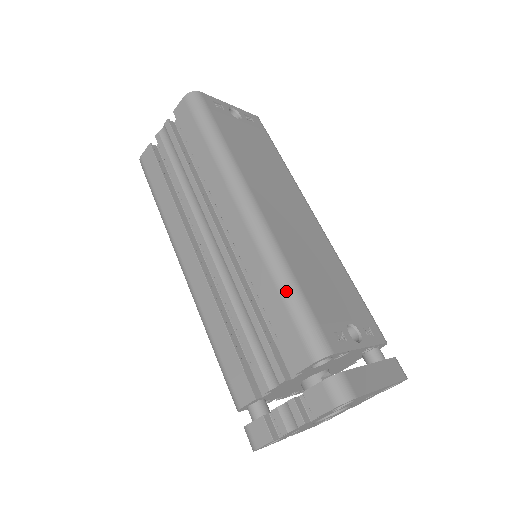
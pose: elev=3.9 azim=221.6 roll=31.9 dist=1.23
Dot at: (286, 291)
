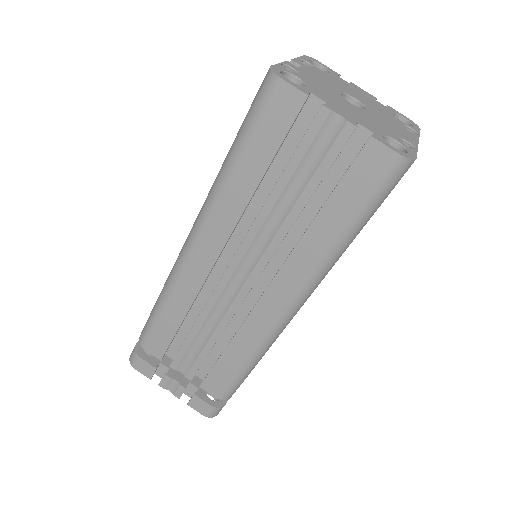
Dot at: (247, 367)
